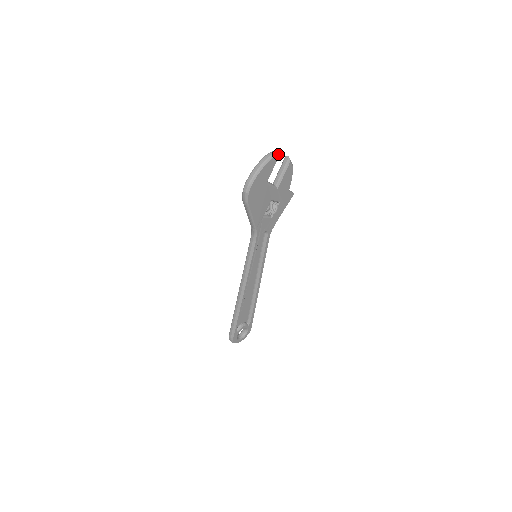
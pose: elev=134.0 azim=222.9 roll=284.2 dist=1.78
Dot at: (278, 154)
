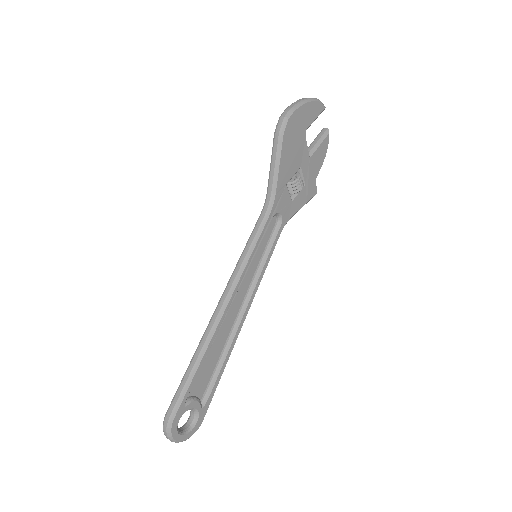
Dot at: occluded
